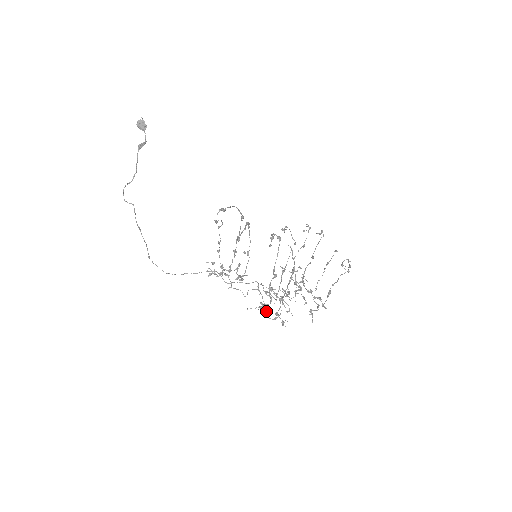
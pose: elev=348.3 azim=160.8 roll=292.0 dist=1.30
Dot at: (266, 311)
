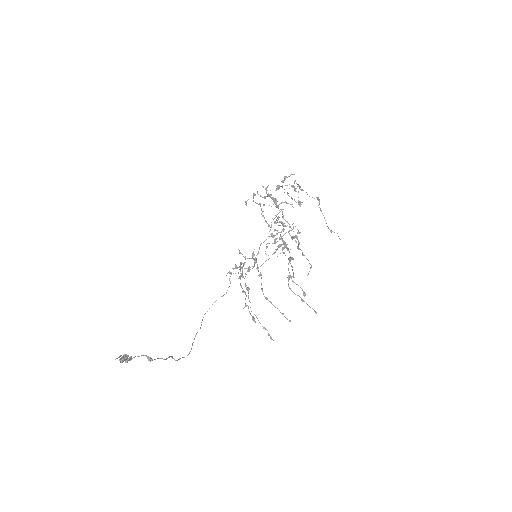
Dot at: occluded
